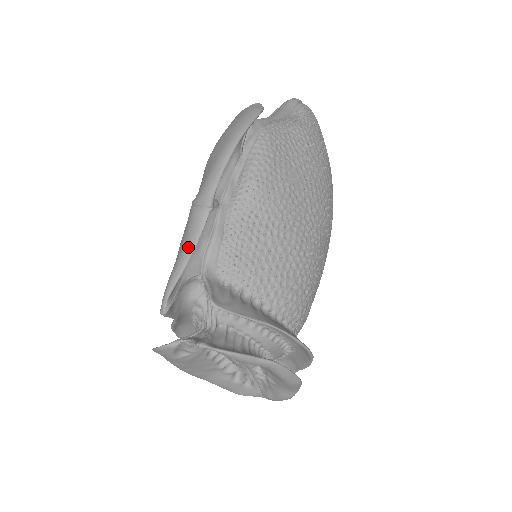
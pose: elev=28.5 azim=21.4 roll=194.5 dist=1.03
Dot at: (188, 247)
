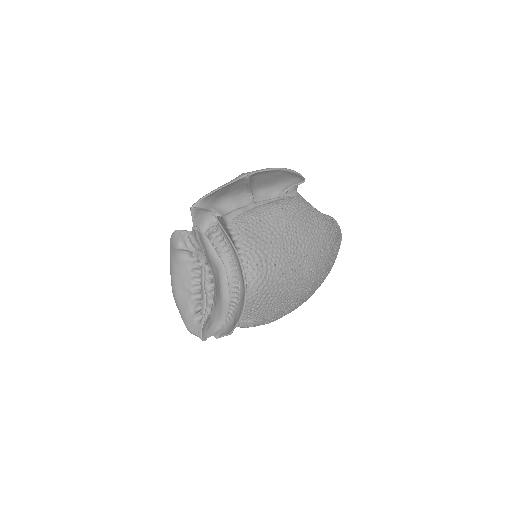
Dot at: (225, 184)
